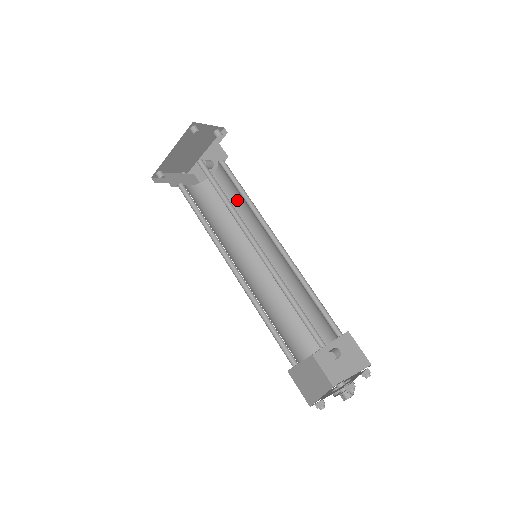
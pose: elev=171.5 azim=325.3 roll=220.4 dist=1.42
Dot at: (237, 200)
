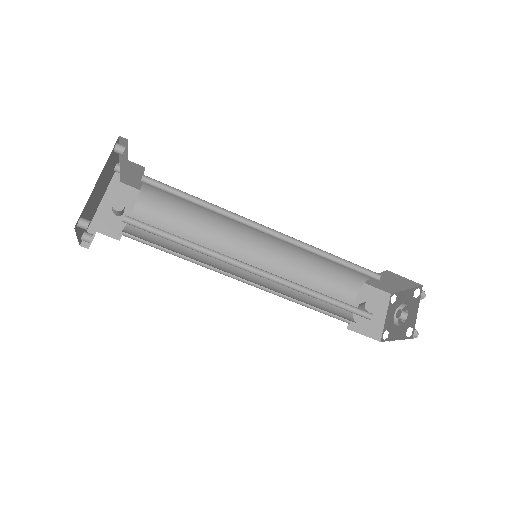
Dot at: (181, 228)
